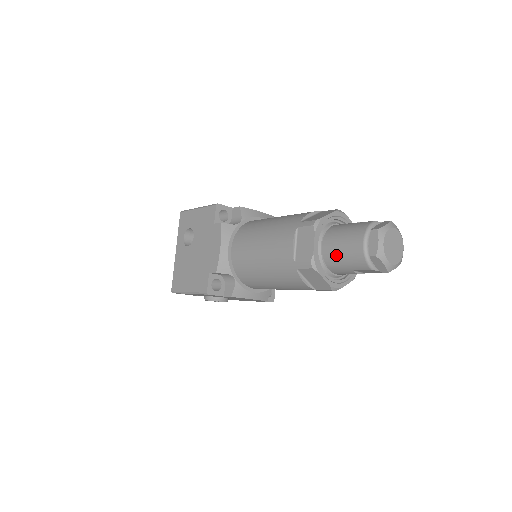
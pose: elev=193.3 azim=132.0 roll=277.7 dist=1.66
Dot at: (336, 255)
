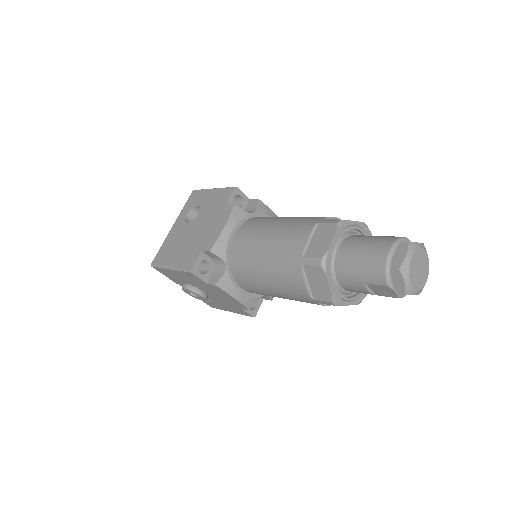
Dot at: (352, 261)
